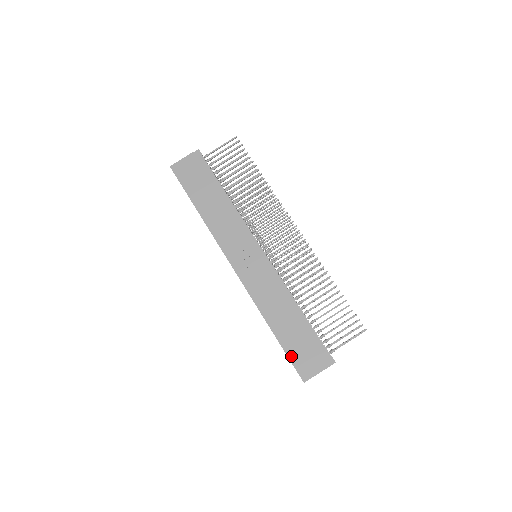
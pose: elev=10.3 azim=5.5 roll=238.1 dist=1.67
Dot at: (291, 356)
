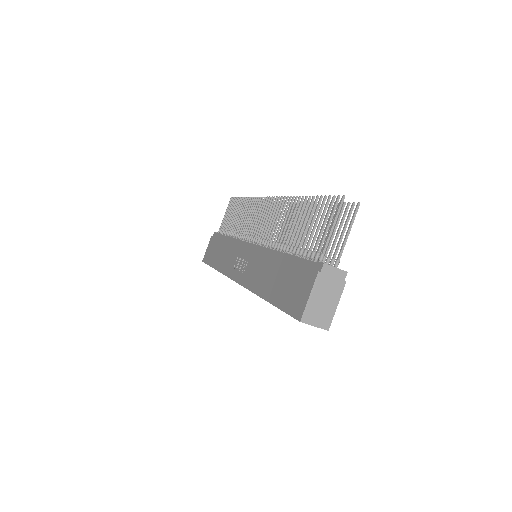
Dot at: (283, 306)
